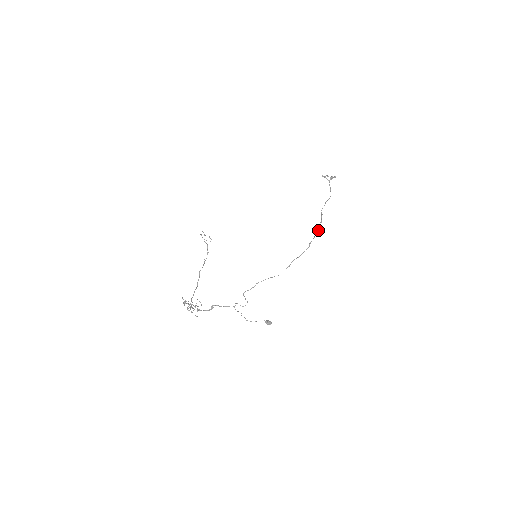
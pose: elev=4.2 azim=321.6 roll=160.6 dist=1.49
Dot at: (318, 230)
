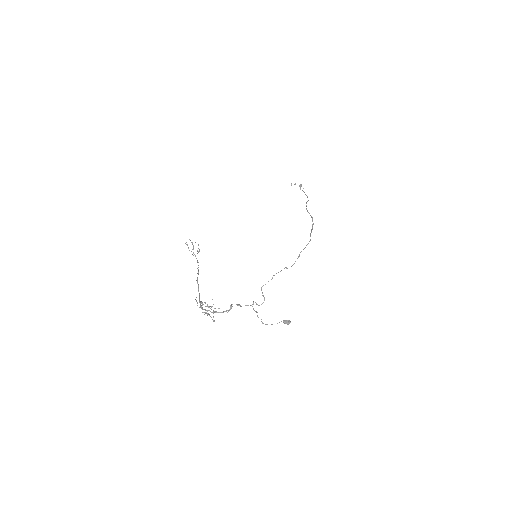
Dot at: (312, 224)
